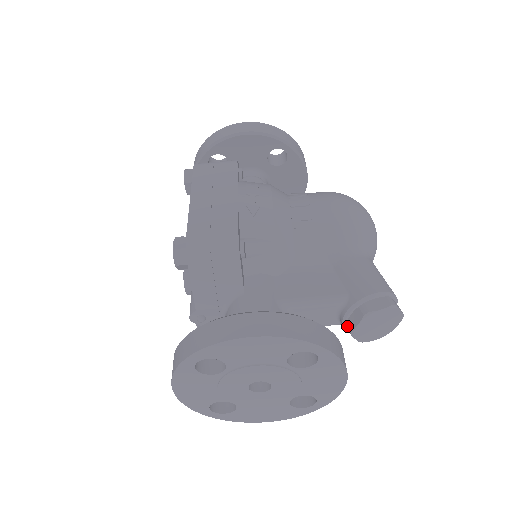
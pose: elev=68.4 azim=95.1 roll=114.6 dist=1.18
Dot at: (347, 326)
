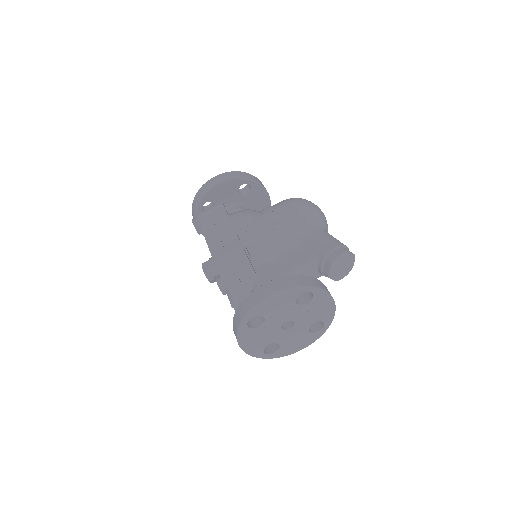
Dot at: (325, 274)
